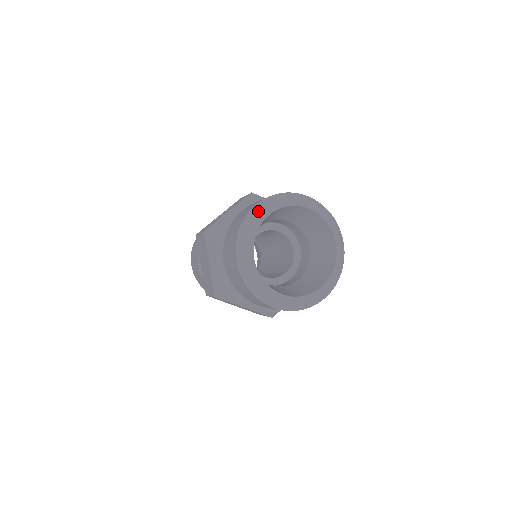
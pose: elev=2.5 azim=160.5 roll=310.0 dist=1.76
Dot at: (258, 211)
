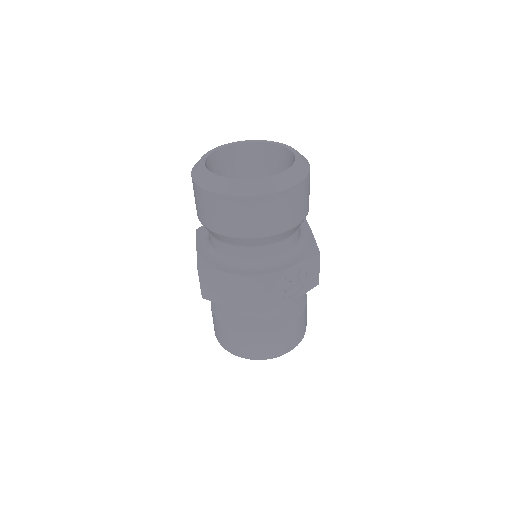
Dot at: occluded
